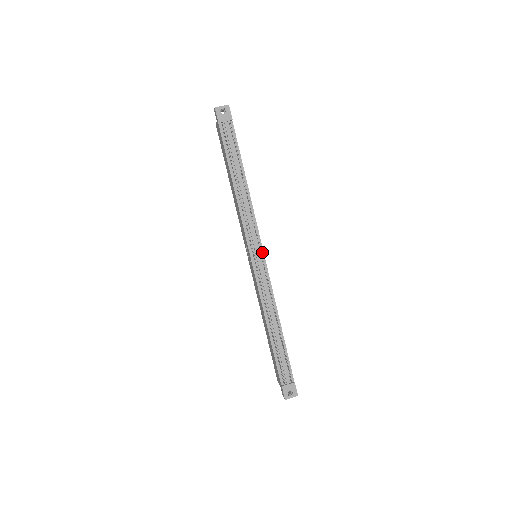
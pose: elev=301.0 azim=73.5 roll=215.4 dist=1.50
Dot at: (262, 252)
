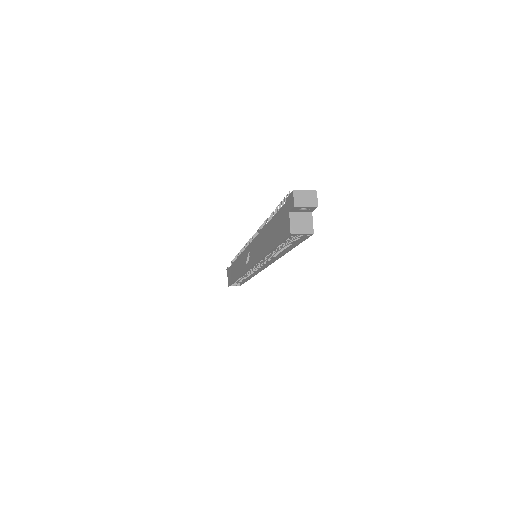
Dot at: occluded
